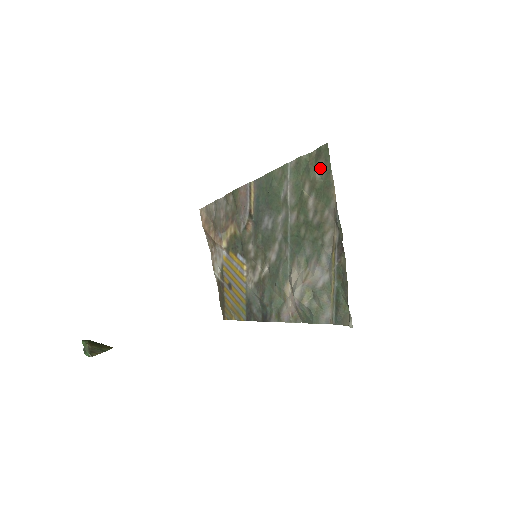
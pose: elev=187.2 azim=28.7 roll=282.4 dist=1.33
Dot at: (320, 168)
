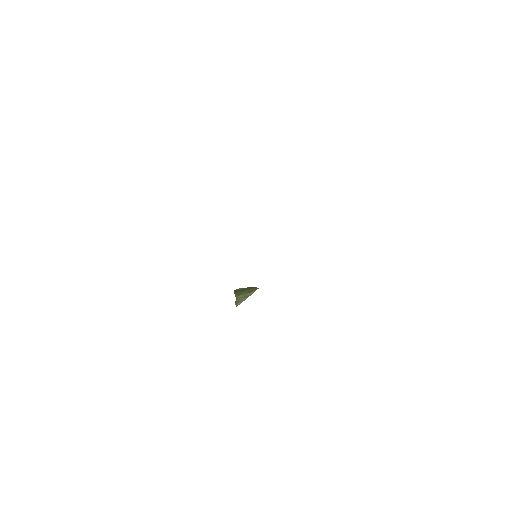
Dot at: occluded
